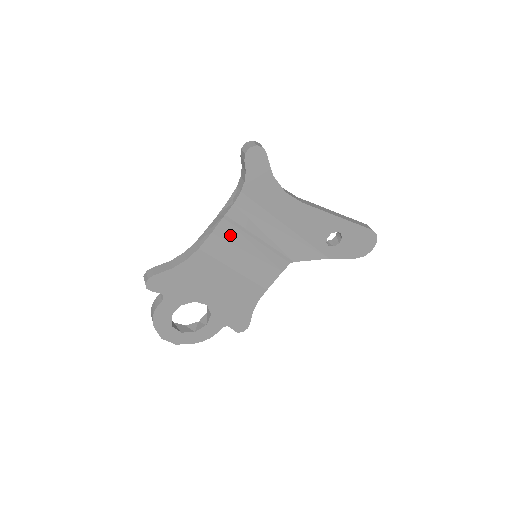
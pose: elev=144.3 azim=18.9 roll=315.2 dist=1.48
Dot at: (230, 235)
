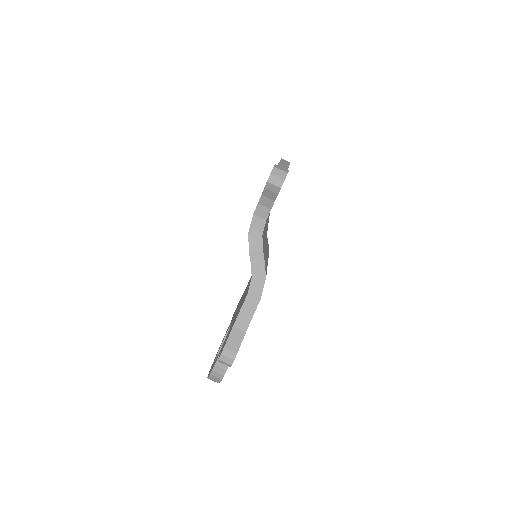
Dot at: (266, 264)
